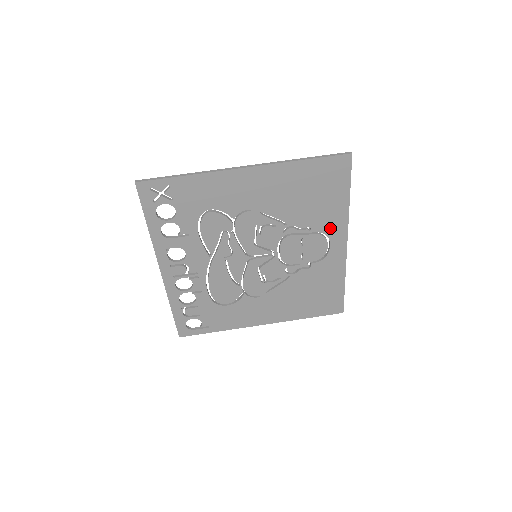
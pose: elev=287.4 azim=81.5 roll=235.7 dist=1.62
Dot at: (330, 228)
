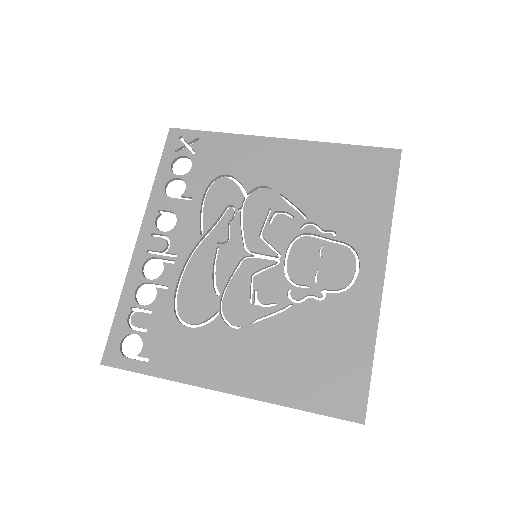
Dot at: (363, 241)
